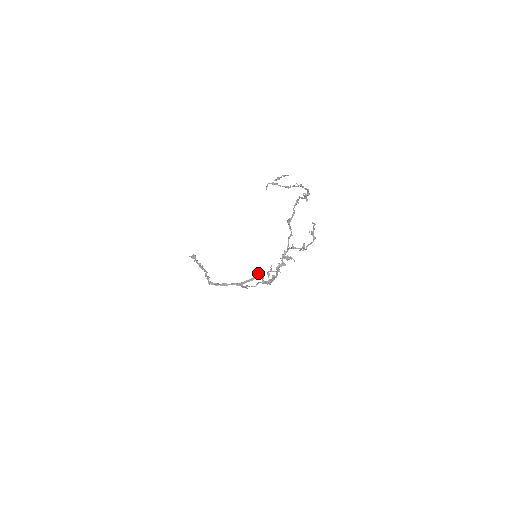
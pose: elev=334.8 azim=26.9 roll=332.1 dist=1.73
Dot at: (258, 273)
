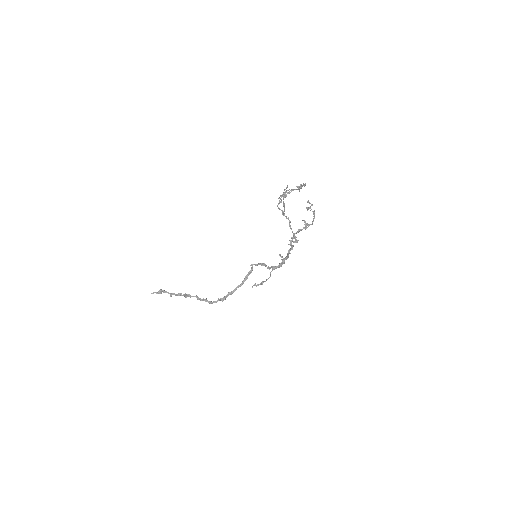
Dot at: (254, 264)
